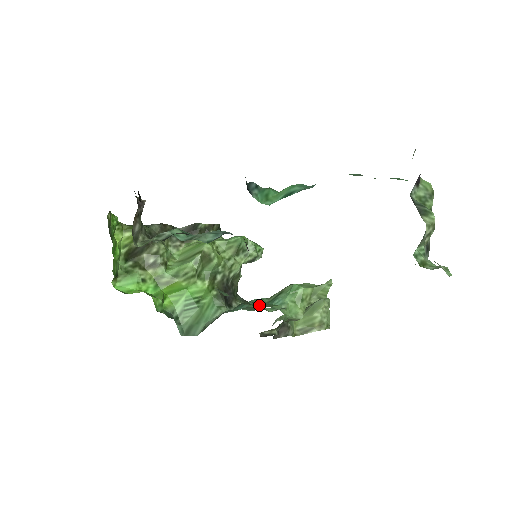
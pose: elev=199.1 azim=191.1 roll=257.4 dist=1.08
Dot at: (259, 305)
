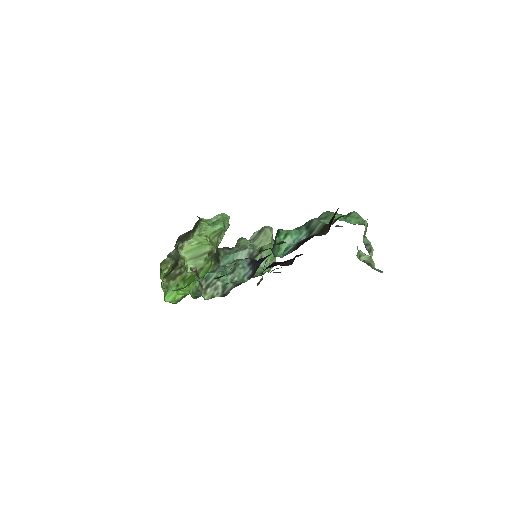
Dot at: occluded
